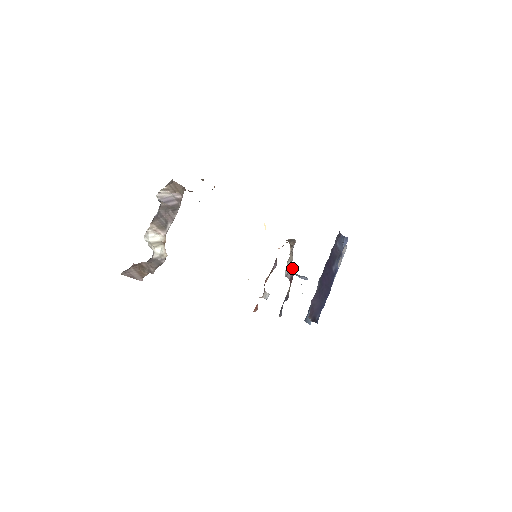
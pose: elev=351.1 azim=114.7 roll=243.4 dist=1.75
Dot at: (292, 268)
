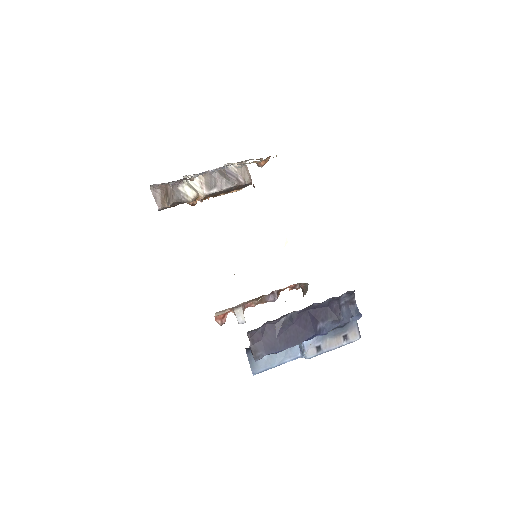
Dot at: occluded
